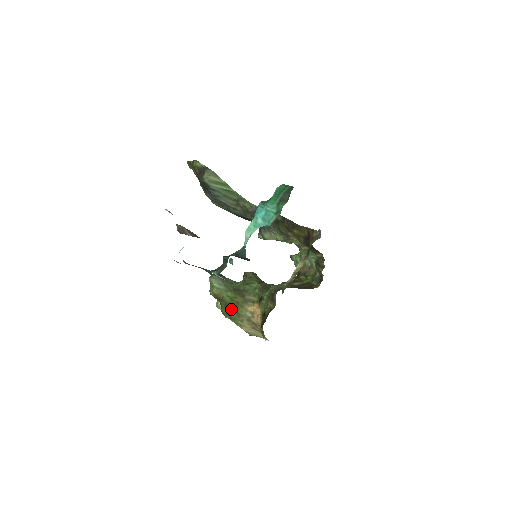
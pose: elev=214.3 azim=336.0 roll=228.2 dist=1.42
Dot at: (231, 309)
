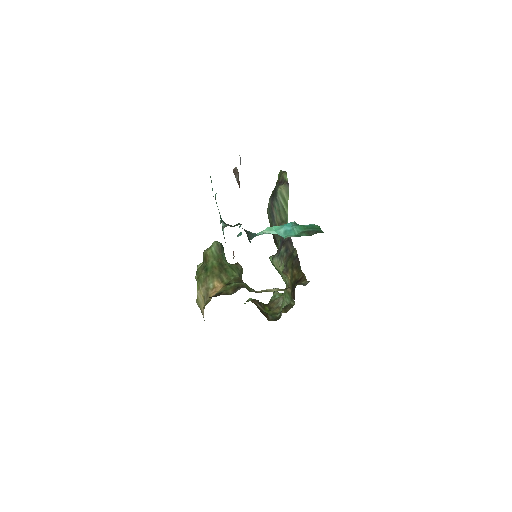
Dot at: (205, 272)
